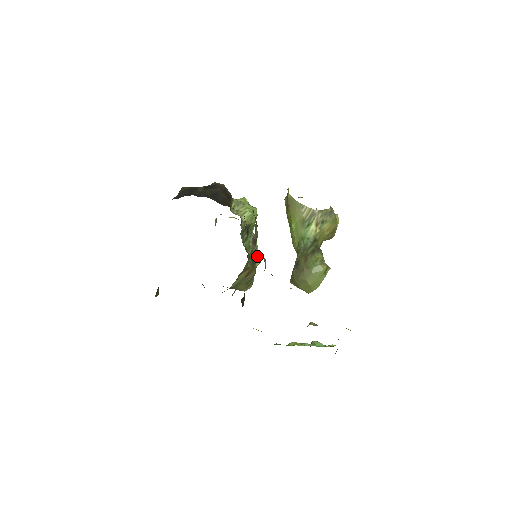
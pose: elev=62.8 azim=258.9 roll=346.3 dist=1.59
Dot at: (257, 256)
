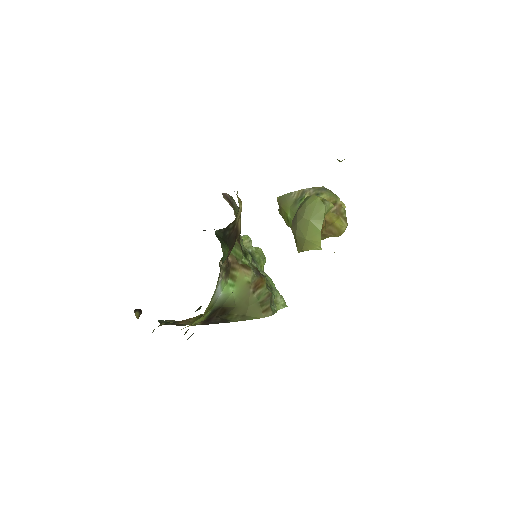
Dot at: (276, 293)
